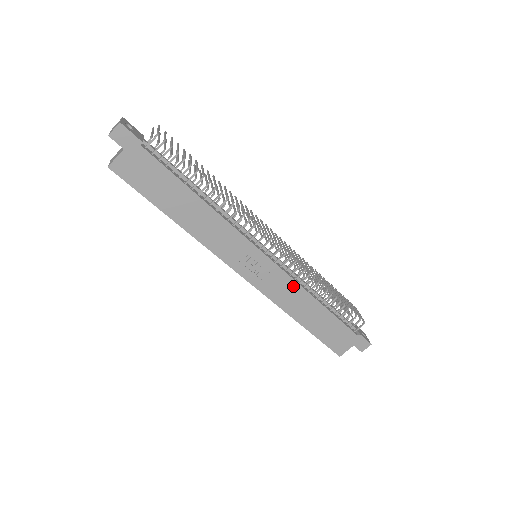
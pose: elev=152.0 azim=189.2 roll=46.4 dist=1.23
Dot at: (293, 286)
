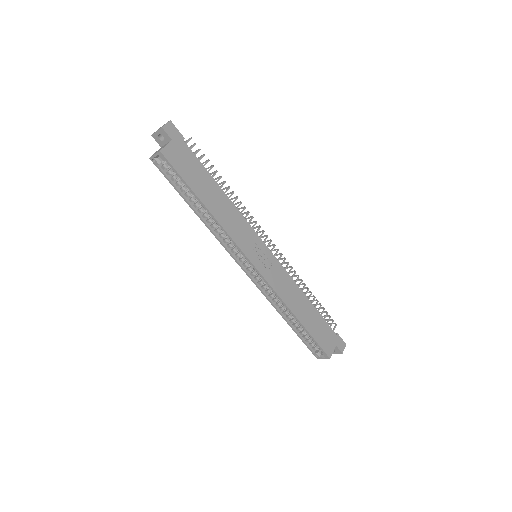
Dot at: (288, 280)
